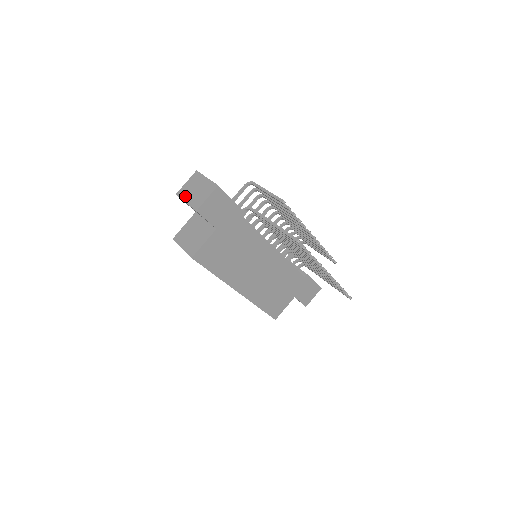
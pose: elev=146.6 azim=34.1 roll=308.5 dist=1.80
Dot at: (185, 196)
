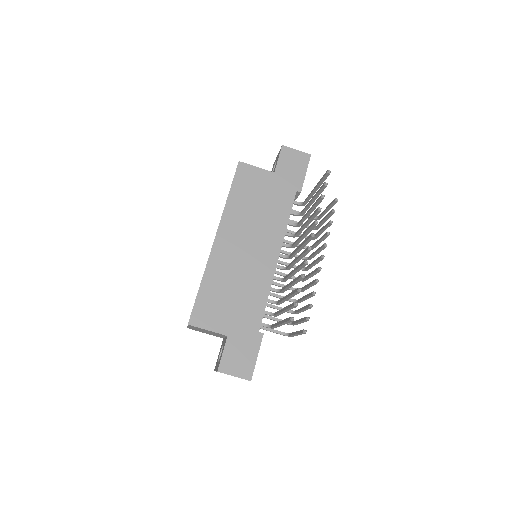
Dot at: occluded
